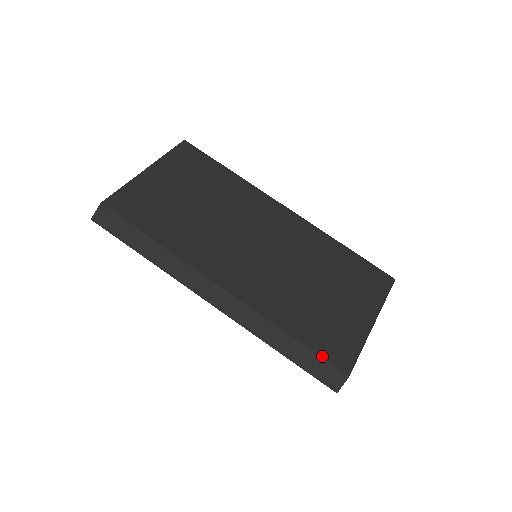
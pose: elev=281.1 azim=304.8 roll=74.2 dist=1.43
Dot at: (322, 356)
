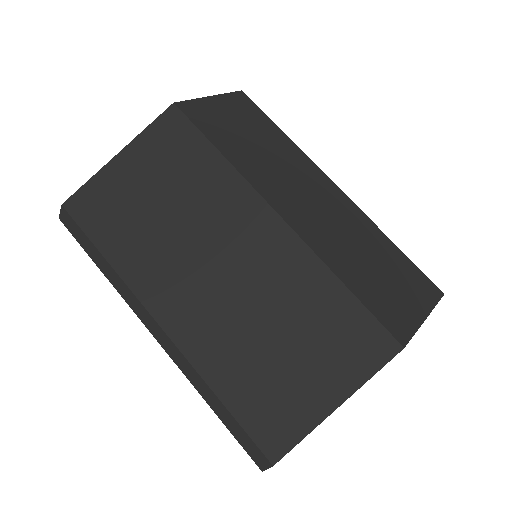
Dot at: (249, 434)
